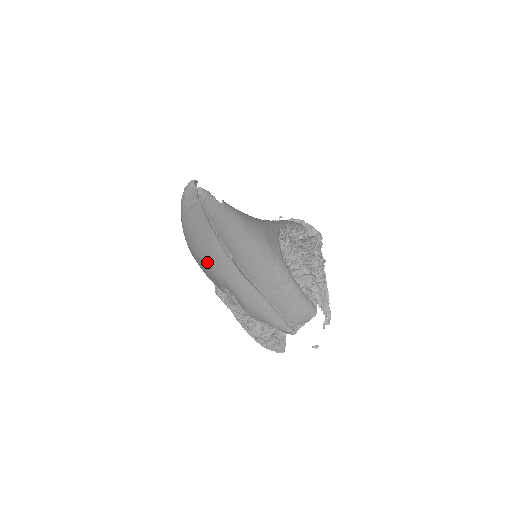
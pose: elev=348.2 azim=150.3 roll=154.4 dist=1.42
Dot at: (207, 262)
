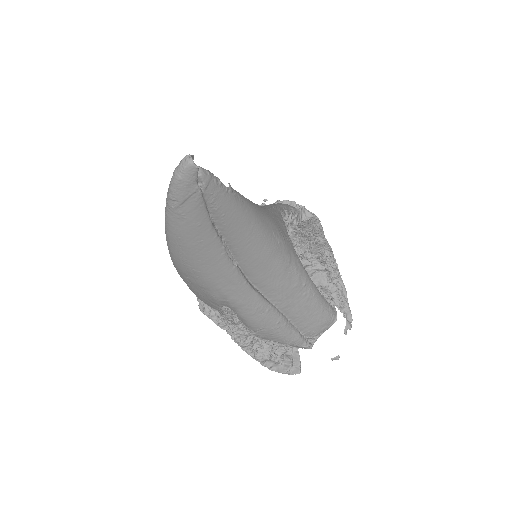
Dot at: (203, 276)
